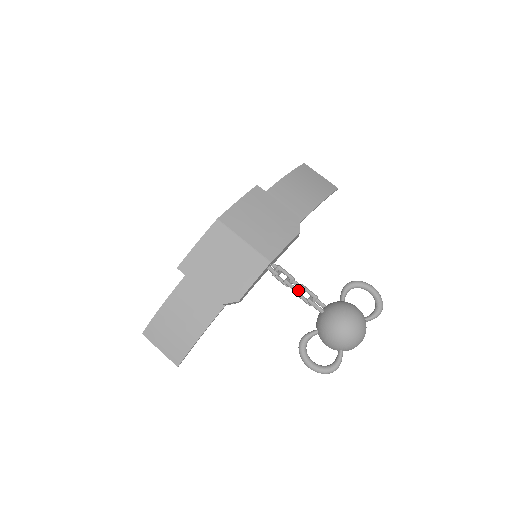
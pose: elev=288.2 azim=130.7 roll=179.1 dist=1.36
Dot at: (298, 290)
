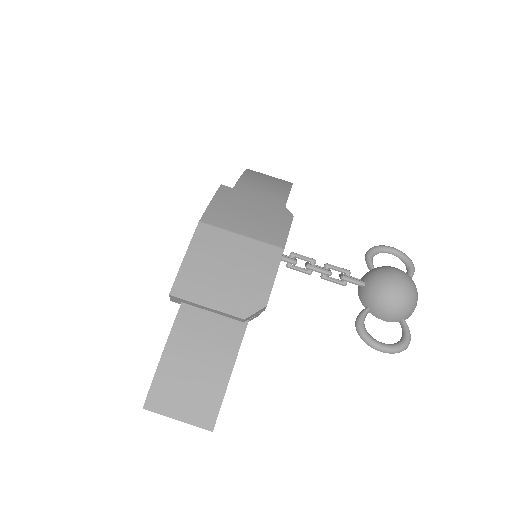
Dot at: (327, 270)
